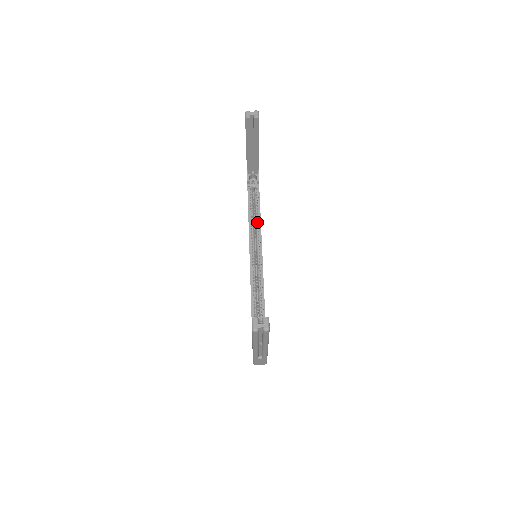
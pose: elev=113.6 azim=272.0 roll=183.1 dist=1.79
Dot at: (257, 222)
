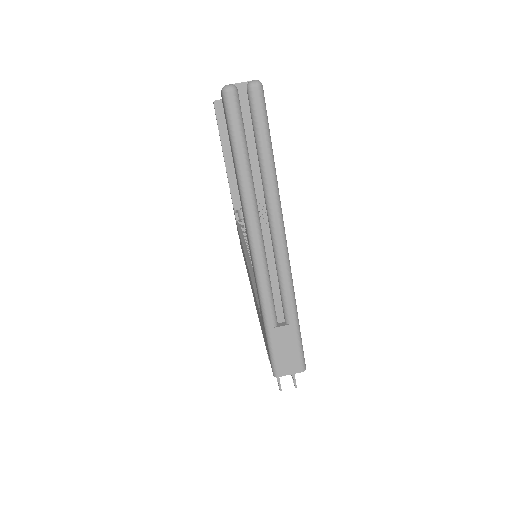
Dot at: occluded
